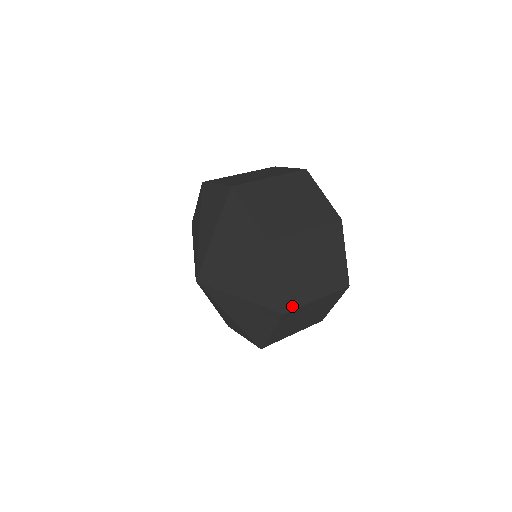
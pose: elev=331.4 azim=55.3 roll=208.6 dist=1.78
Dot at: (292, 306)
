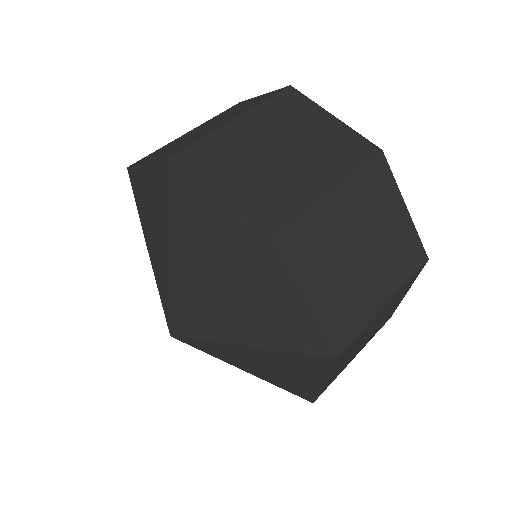
Dot at: (347, 336)
